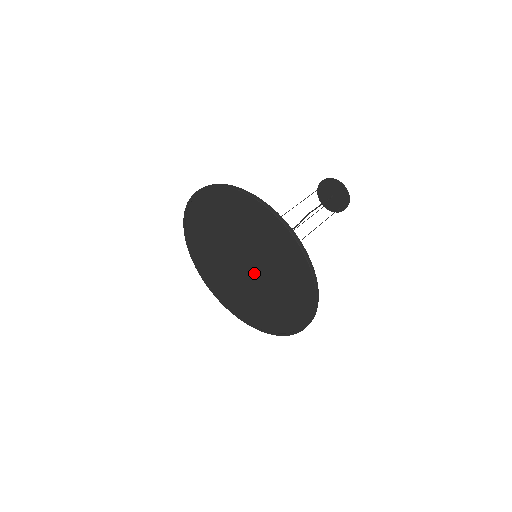
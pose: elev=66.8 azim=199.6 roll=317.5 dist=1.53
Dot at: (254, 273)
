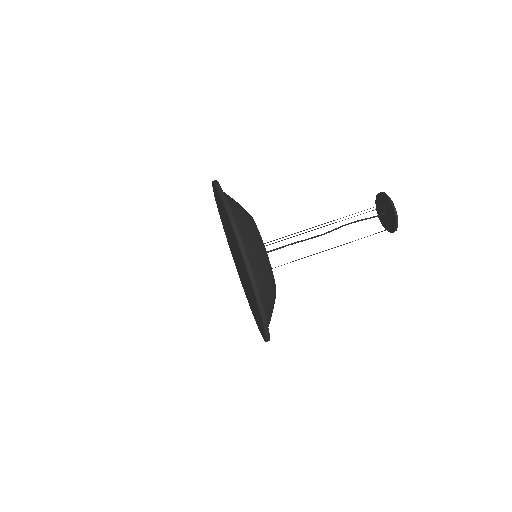
Dot at: (242, 274)
